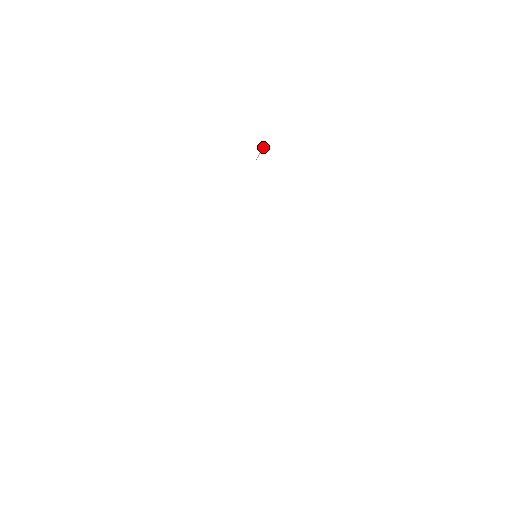
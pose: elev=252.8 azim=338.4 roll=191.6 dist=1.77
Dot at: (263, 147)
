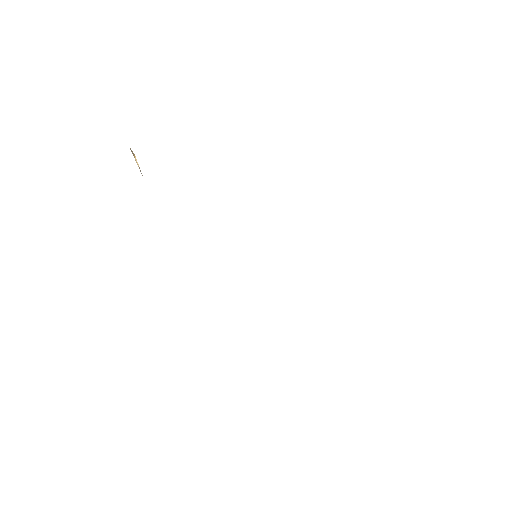
Dot at: (132, 153)
